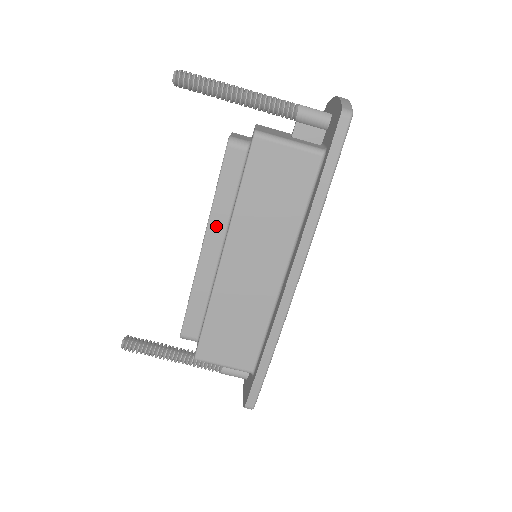
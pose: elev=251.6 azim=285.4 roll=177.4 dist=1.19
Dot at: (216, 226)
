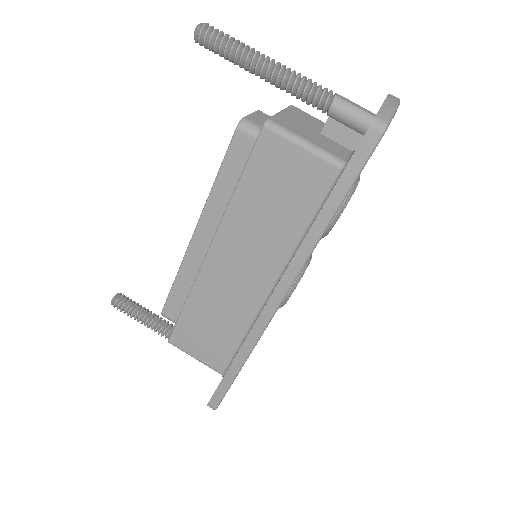
Dot at: (211, 215)
